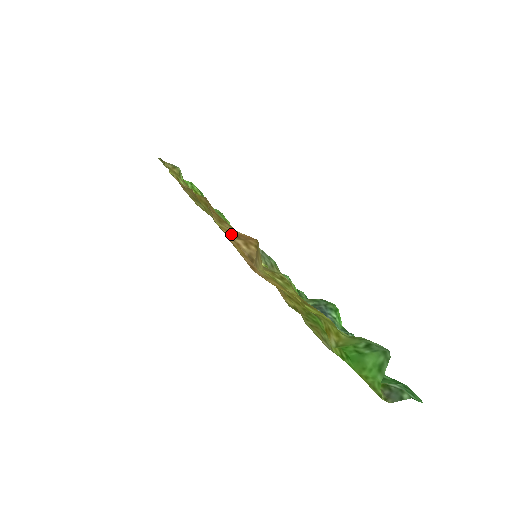
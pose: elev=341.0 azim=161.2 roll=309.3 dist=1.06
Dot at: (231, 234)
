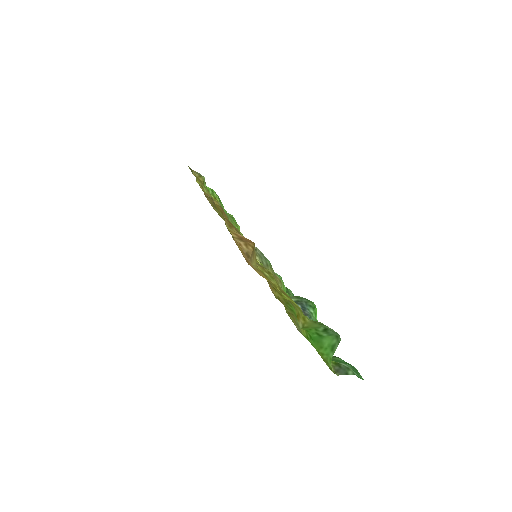
Dot at: (236, 236)
